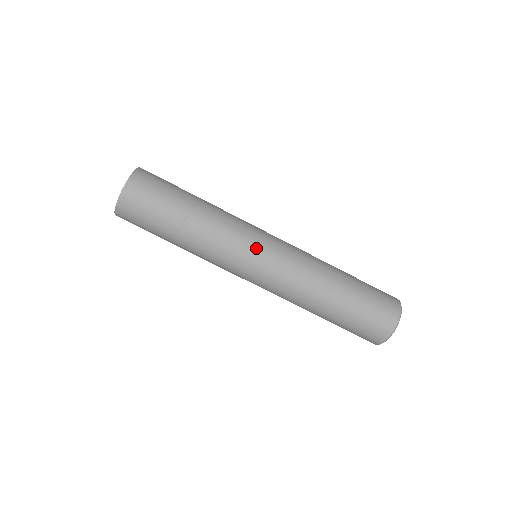
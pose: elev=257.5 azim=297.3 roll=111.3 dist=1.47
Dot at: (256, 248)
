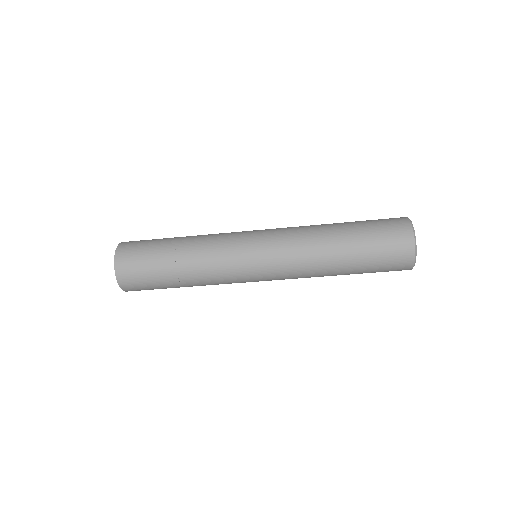
Dot at: (249, 269)
